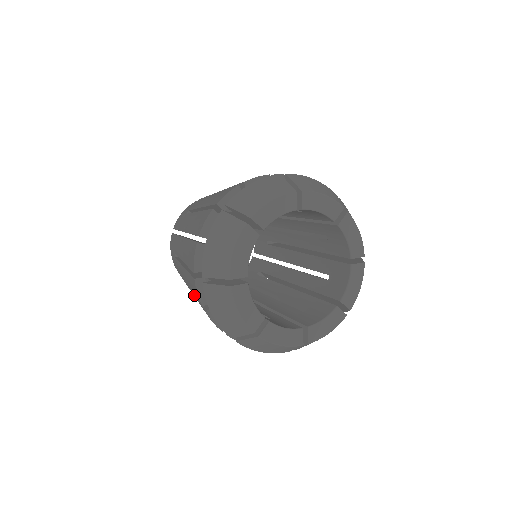
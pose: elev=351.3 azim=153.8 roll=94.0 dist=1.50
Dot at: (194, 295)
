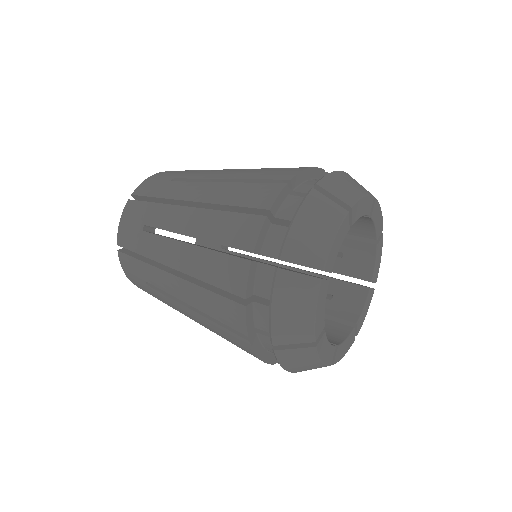
Dot at: occluded
